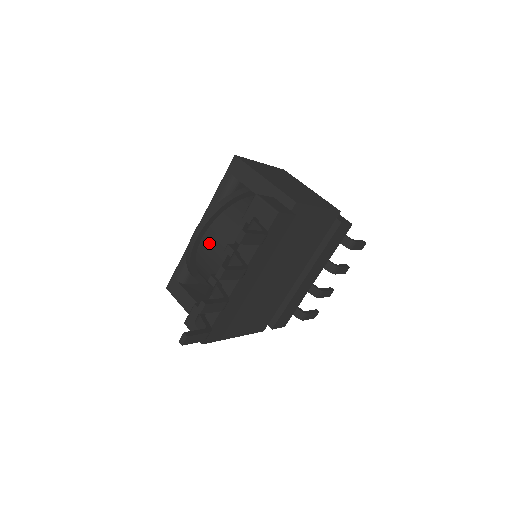
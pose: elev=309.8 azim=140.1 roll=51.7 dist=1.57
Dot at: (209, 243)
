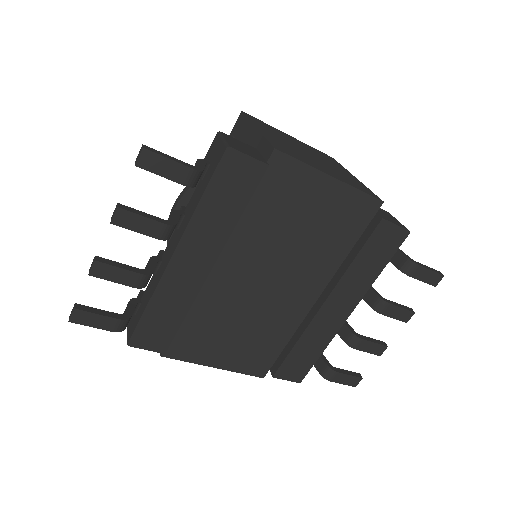
Dot at: occluded
